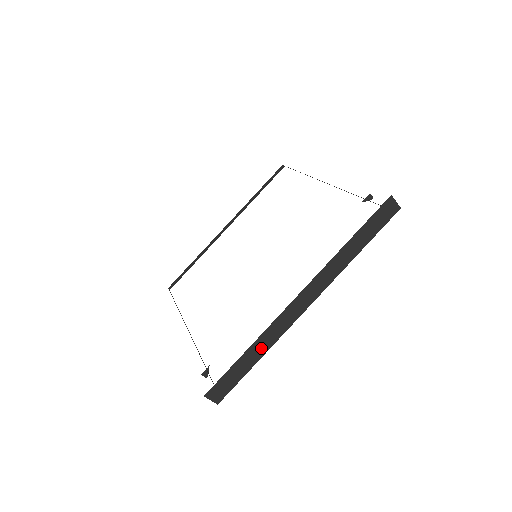
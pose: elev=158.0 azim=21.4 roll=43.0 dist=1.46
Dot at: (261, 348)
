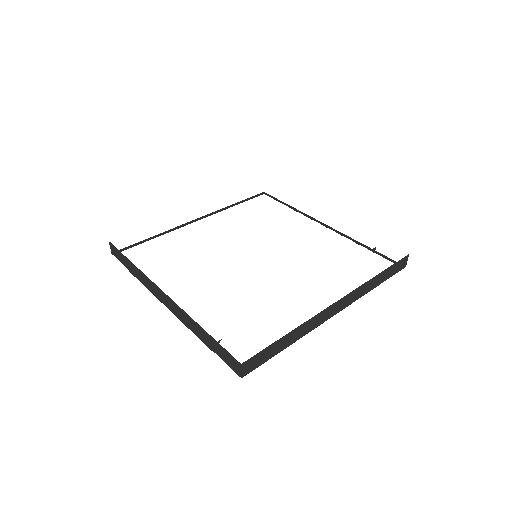
Dot at: (296, 335)
